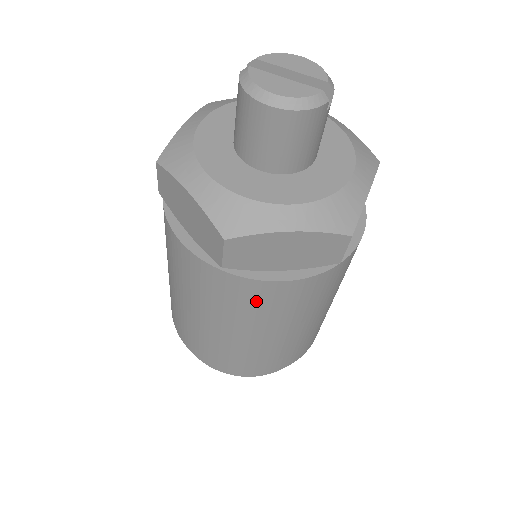
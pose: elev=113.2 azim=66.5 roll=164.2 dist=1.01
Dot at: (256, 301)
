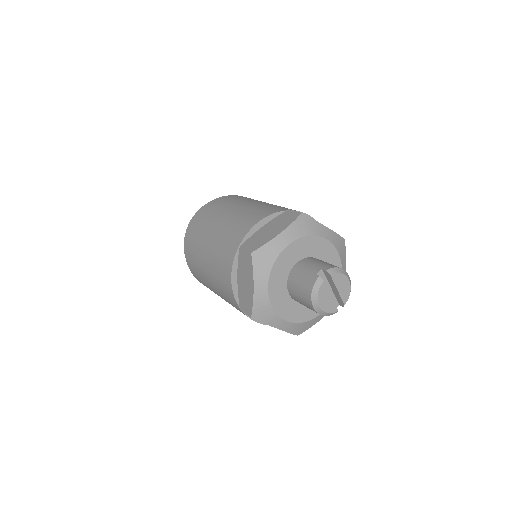
Dot at: occluded
